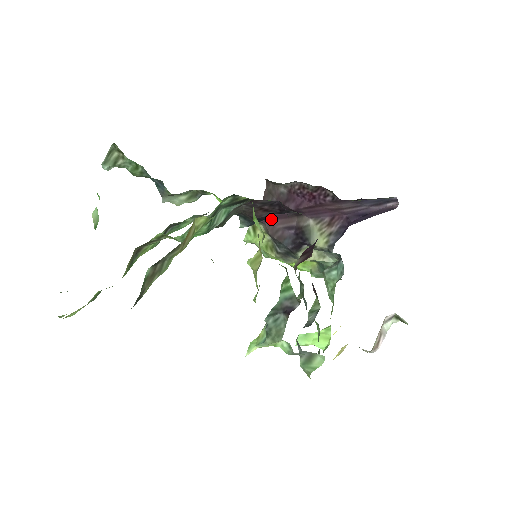
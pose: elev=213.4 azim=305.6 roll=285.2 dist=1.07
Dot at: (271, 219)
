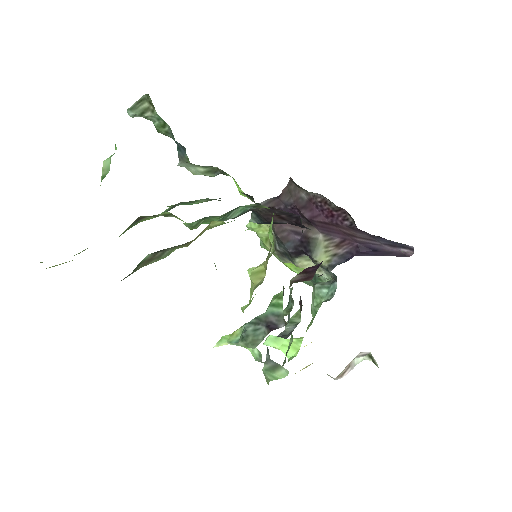
Dot at: occluded
